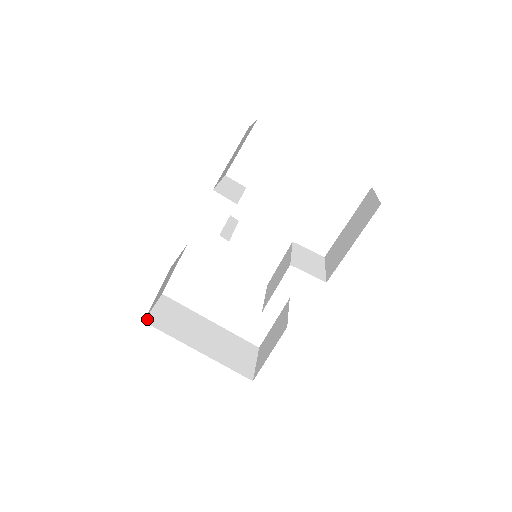
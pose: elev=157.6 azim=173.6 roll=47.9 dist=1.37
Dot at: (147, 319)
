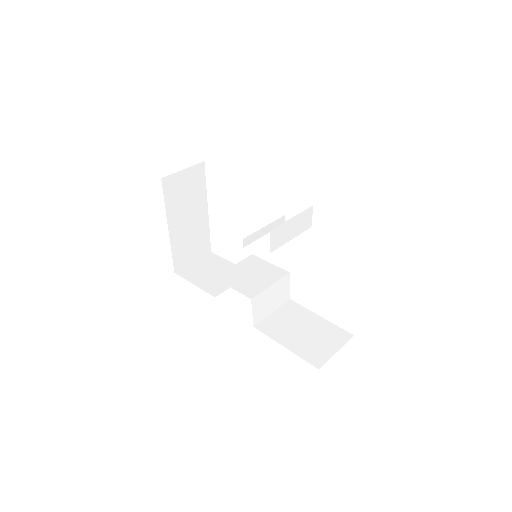
Dot at: (166, 178)
